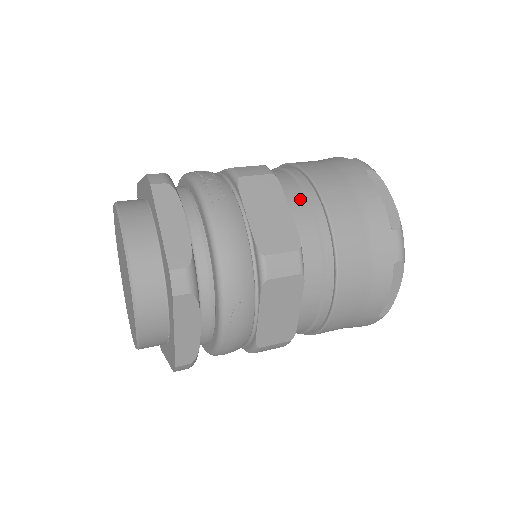
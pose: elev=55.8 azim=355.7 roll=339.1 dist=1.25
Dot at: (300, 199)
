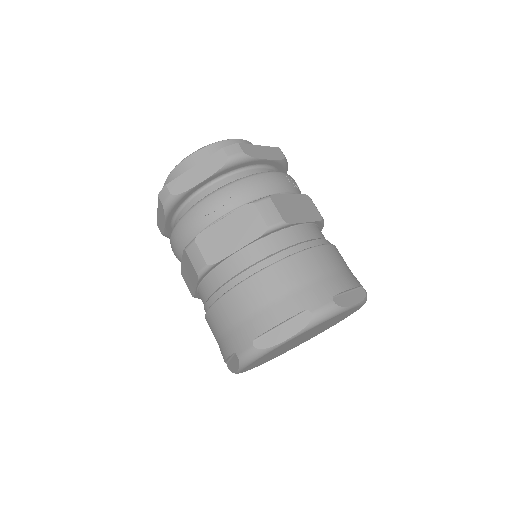
Dot at: (316, 234)
